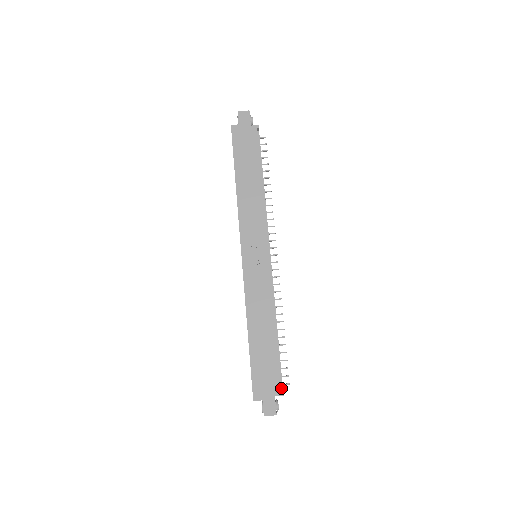
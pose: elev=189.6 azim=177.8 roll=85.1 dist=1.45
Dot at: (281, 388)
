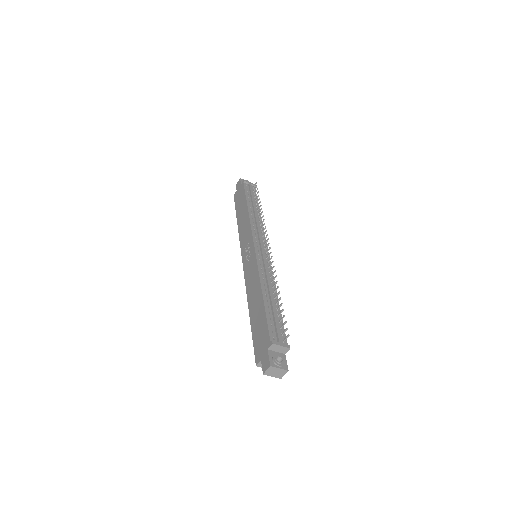
Dot at: (278, 341)
